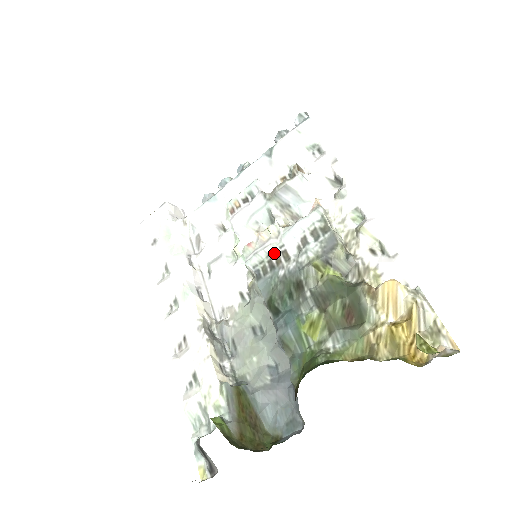
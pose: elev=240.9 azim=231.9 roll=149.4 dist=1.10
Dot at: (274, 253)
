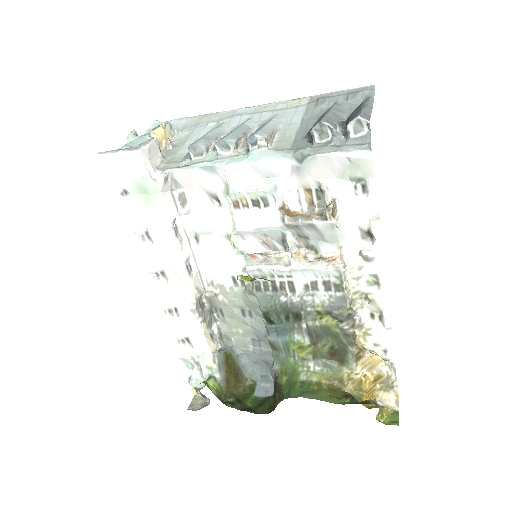
Dot at: (280, 278)
